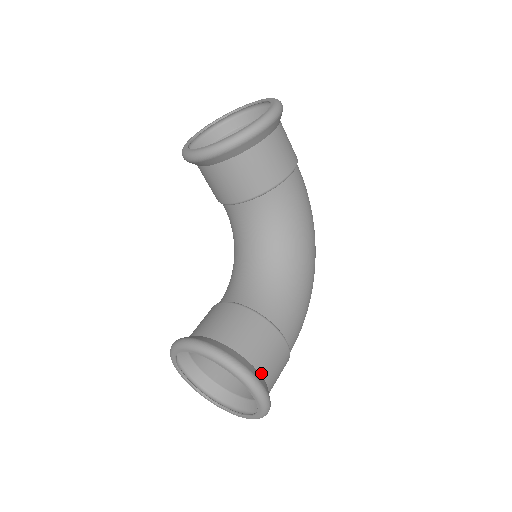
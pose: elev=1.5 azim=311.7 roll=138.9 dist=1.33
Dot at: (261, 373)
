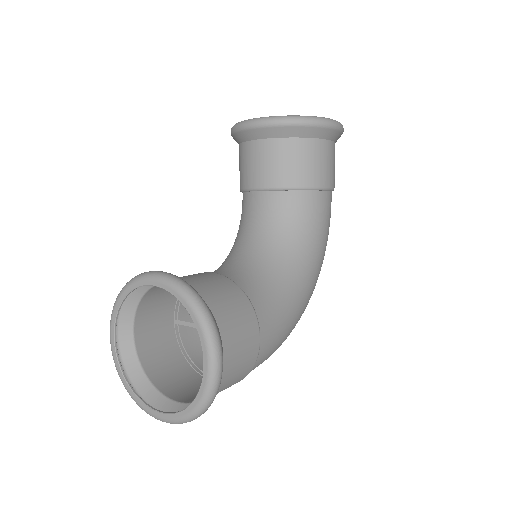
Dot at: (224, 348)
